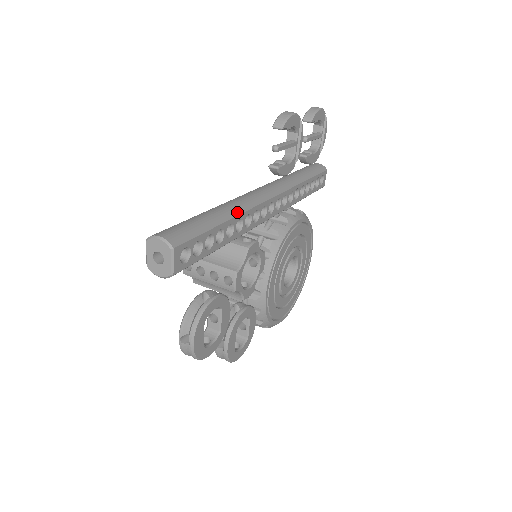
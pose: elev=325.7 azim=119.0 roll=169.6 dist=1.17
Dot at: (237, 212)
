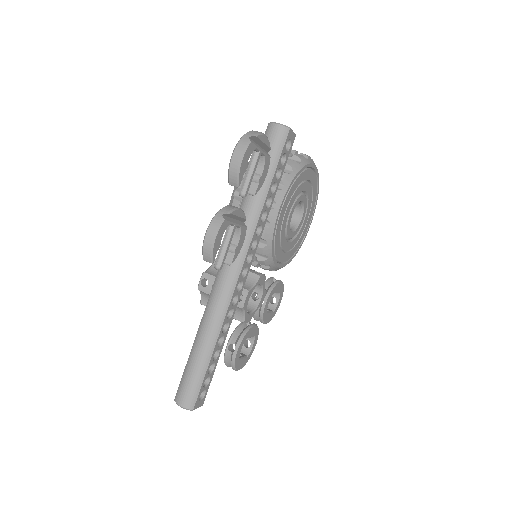
Dot at: (218, 330)
